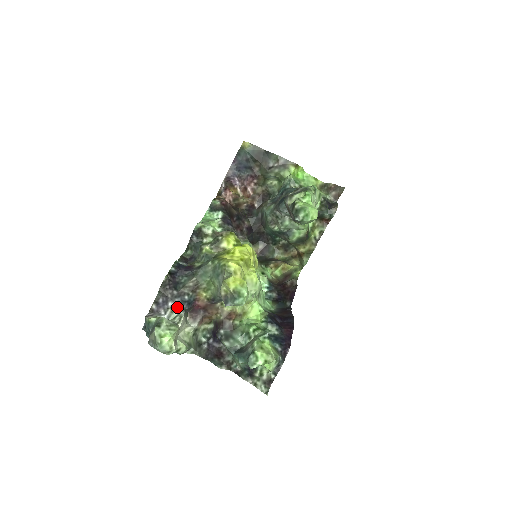
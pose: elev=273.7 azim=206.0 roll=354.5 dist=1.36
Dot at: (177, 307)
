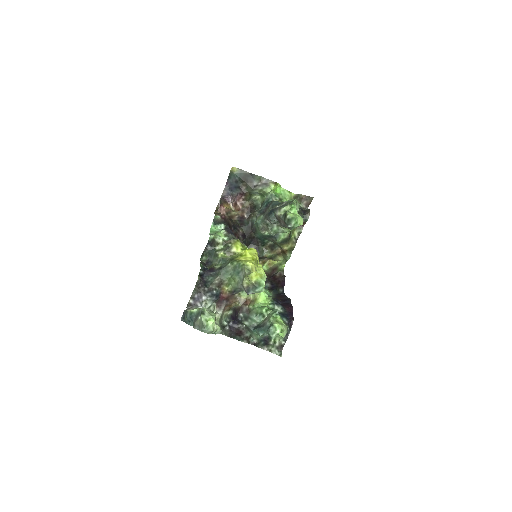
Dot at: (209, 300)
